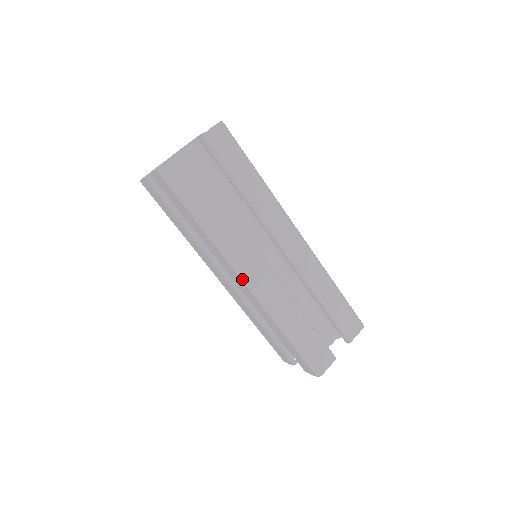
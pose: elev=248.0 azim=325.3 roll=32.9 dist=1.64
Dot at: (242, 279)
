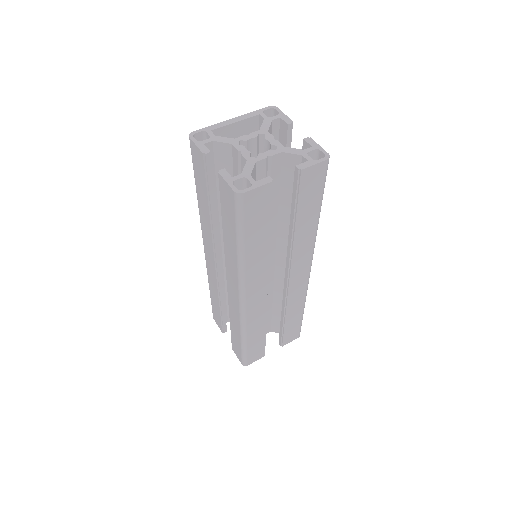
Dot at: (240, 298)
